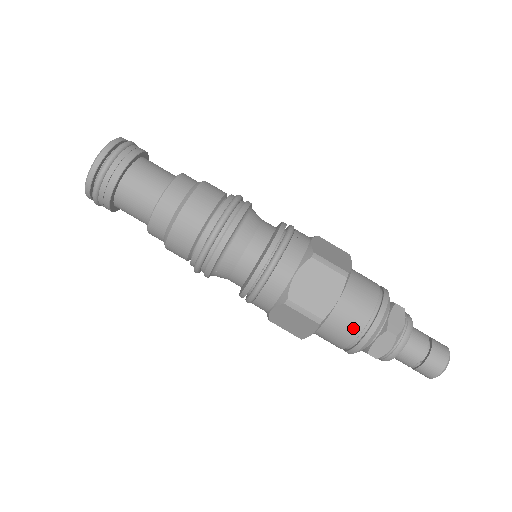
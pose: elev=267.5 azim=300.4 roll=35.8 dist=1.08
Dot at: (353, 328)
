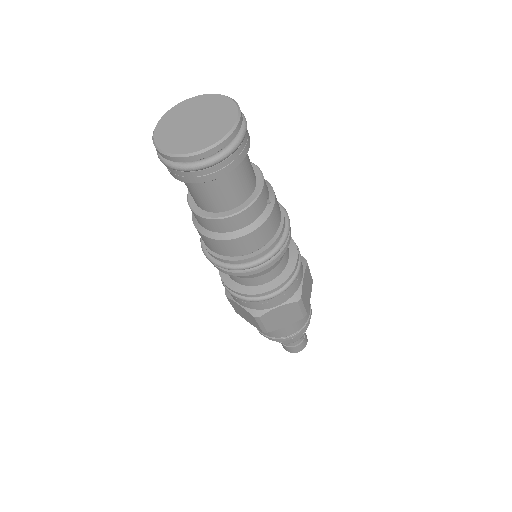
Dot at: occluded
